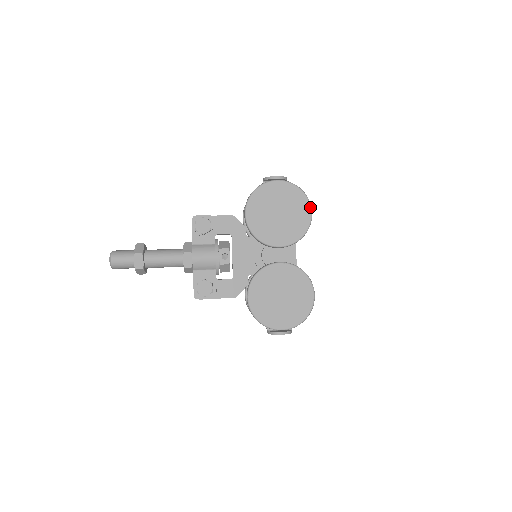
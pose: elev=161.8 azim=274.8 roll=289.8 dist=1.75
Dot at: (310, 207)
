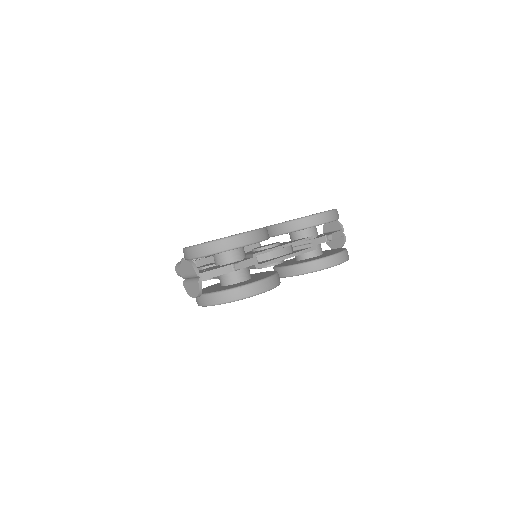
Dot at: (329, 210)
